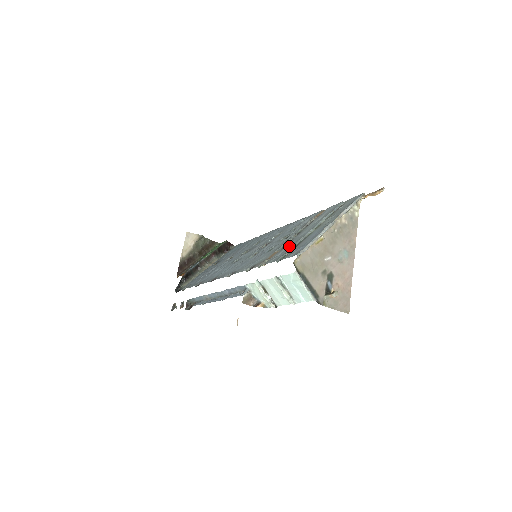
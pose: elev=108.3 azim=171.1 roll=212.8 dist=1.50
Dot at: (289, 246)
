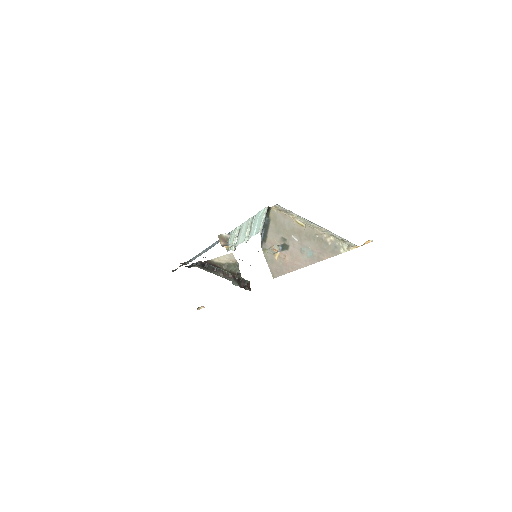
Dot at: occluded
